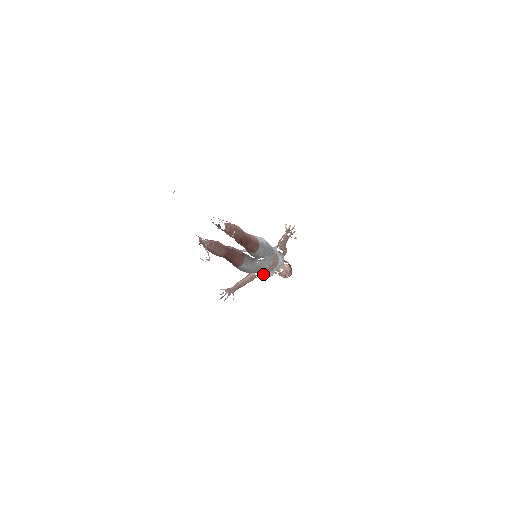
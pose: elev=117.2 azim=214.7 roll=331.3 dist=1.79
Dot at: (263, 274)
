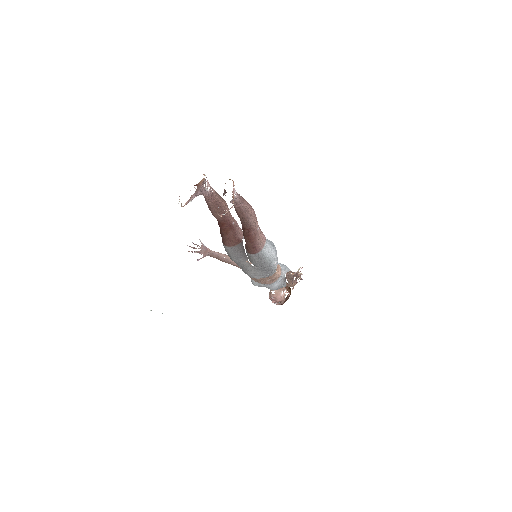
Dot at: occluded
